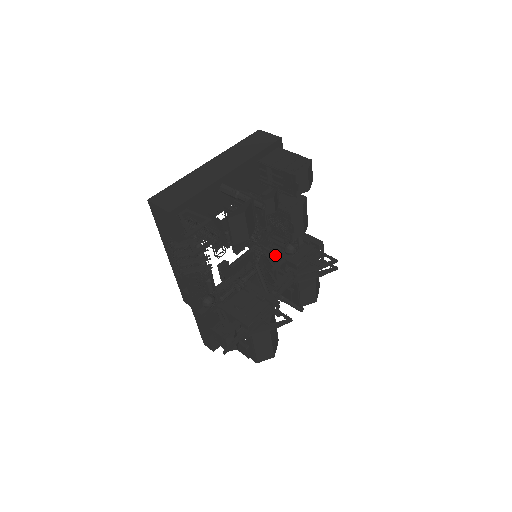
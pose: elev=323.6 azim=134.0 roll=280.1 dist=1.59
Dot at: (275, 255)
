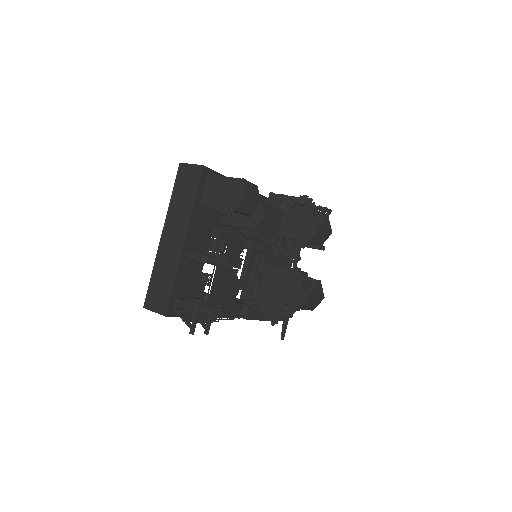
Dot at: occluded
